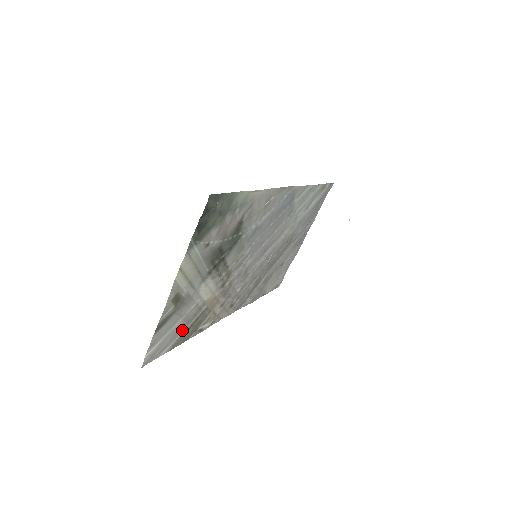
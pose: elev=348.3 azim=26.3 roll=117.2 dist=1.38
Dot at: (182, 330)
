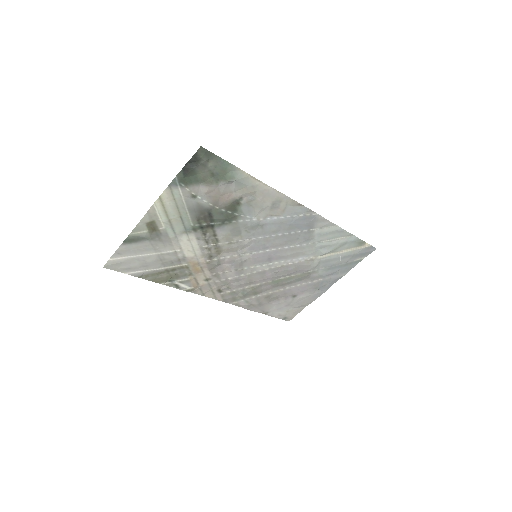
Dot at: (155, 266)
